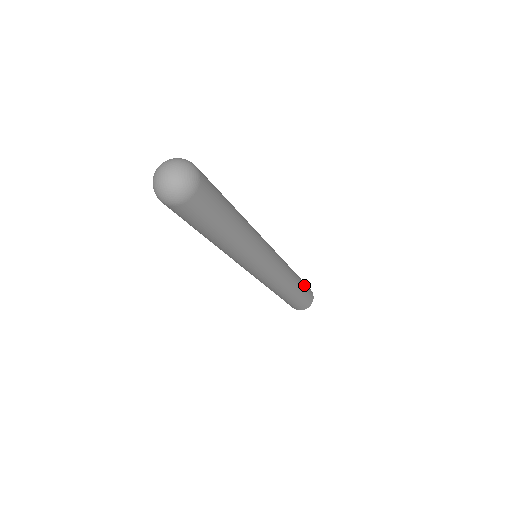
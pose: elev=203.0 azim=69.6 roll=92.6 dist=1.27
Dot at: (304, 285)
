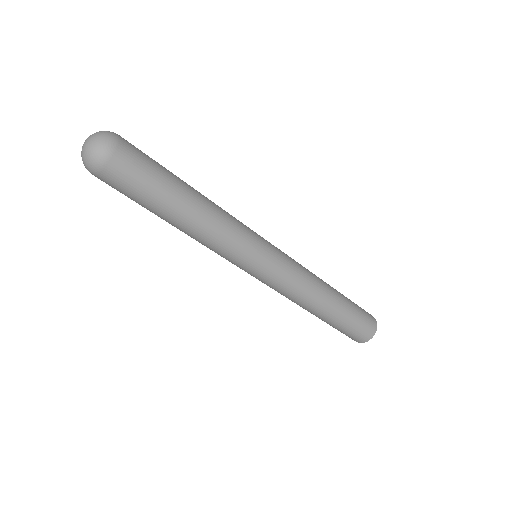
Dot at: (352, 306)
